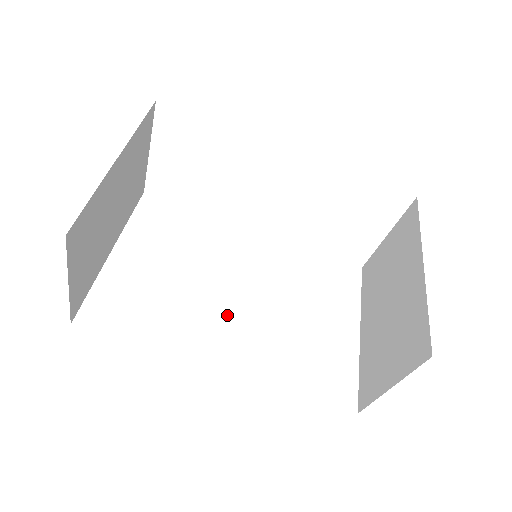
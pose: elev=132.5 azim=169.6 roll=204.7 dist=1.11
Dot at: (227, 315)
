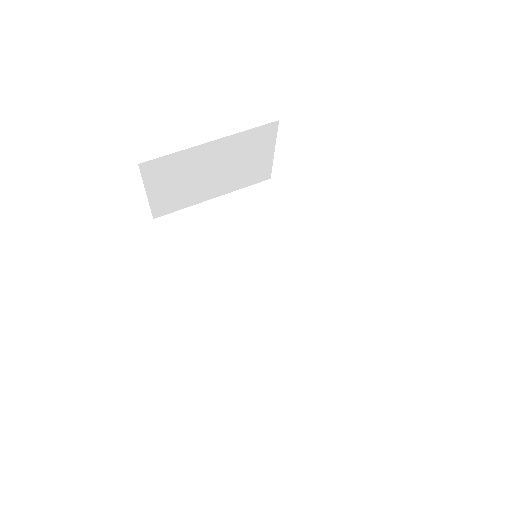
Dot at: (229, 282)
